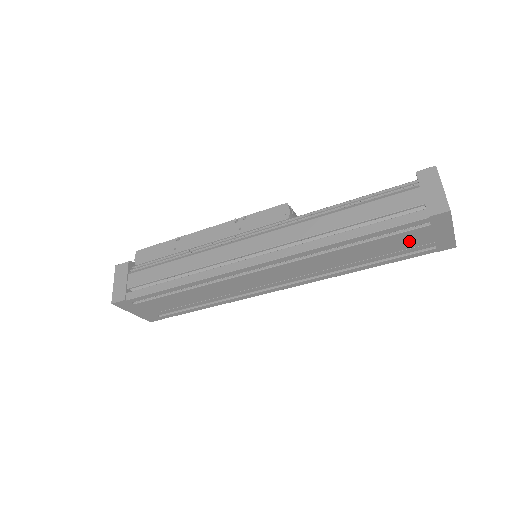
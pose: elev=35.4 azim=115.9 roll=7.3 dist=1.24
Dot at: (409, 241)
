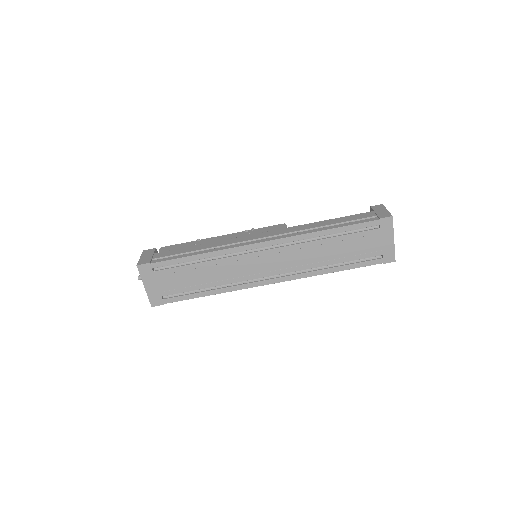
Dot at: (366, 244)
